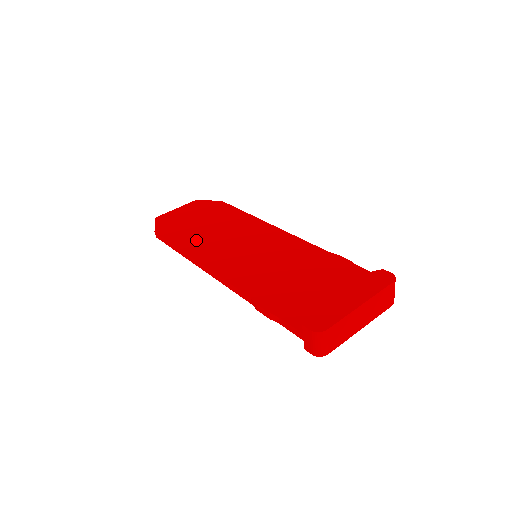
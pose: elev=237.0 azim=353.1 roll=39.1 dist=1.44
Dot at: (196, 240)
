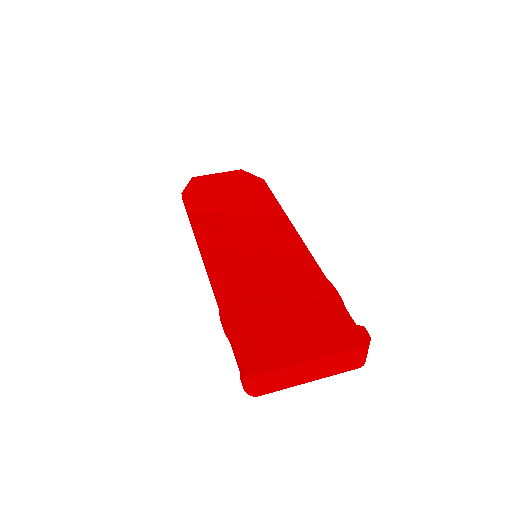
Dot at: (211, 217)
